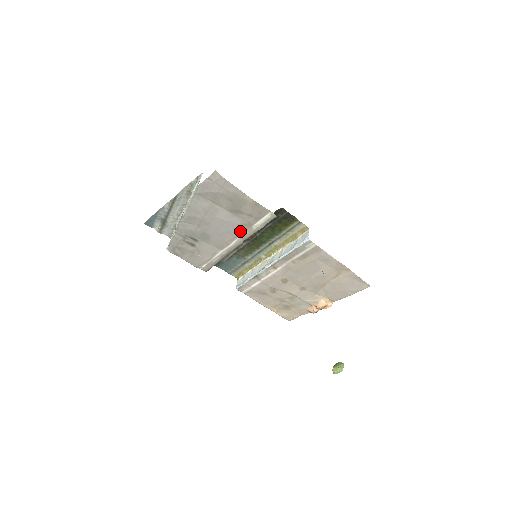
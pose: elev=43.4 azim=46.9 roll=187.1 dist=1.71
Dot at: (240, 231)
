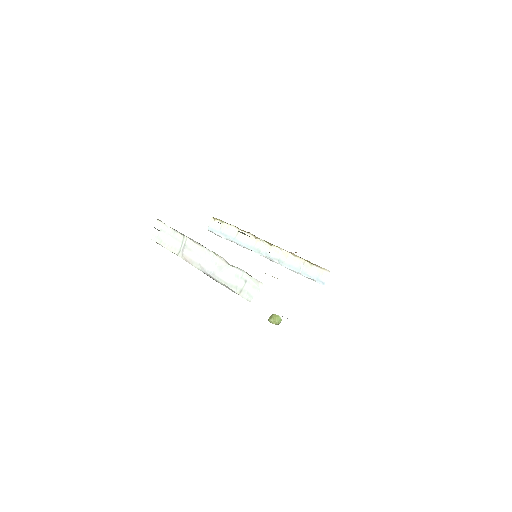
Dot at: occluded
